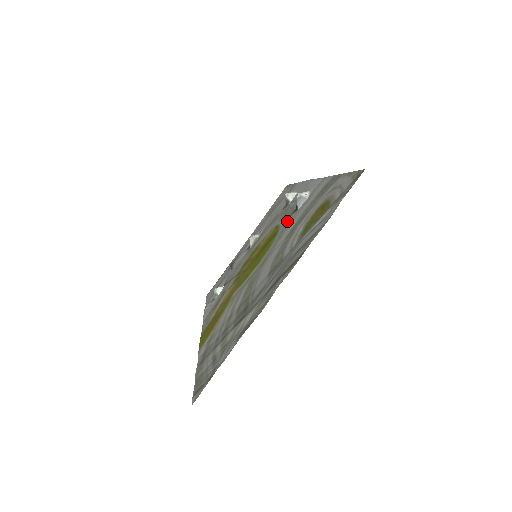
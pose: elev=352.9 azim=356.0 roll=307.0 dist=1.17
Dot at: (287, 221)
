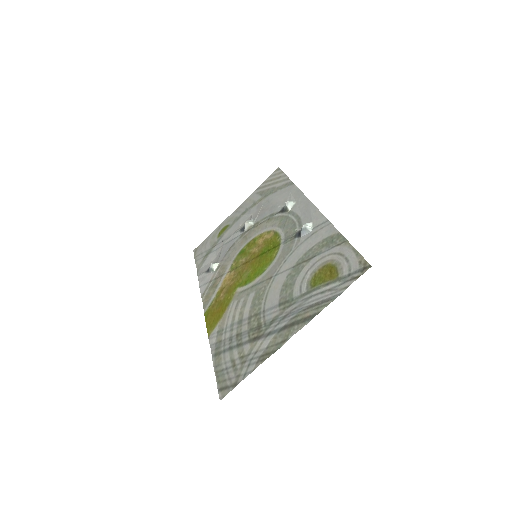
Dot at: (290, 242)
